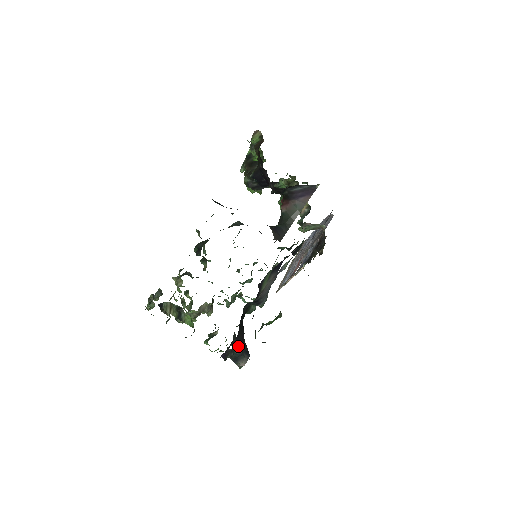
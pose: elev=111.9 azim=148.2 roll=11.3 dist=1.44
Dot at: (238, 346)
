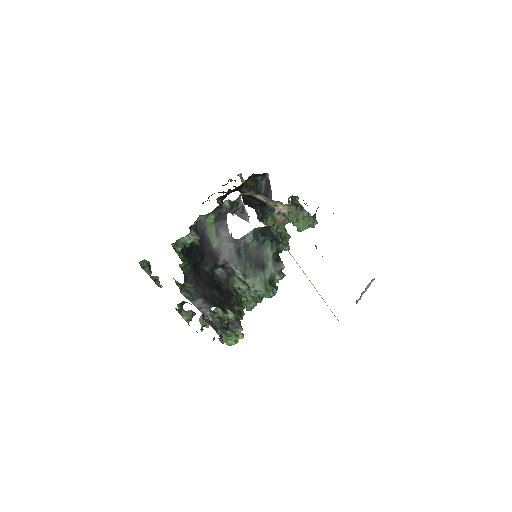
Dot at: (199, 293)
